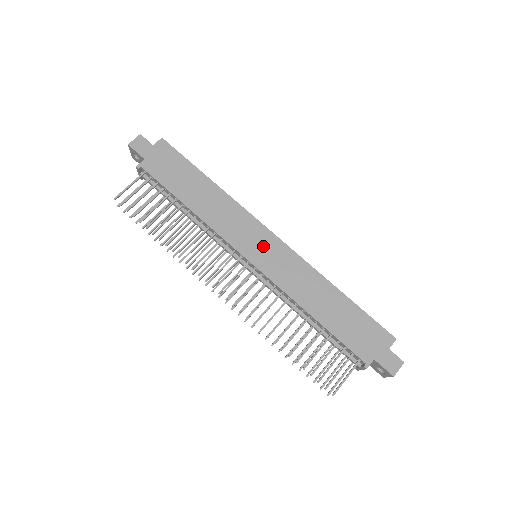
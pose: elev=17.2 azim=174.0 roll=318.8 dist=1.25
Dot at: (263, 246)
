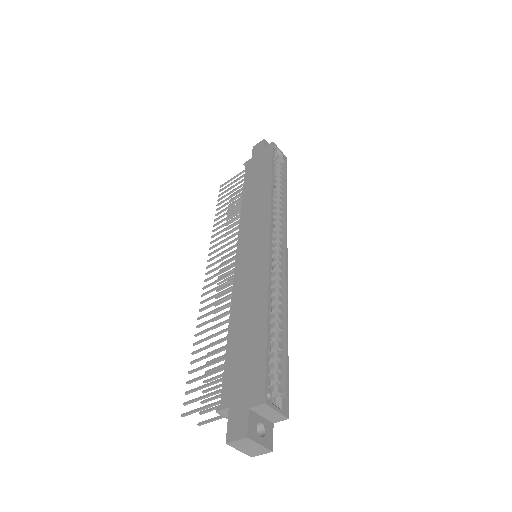
Dot at: (254, 243)
